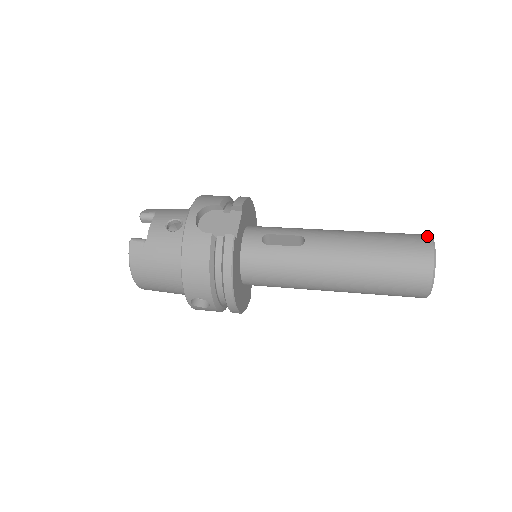
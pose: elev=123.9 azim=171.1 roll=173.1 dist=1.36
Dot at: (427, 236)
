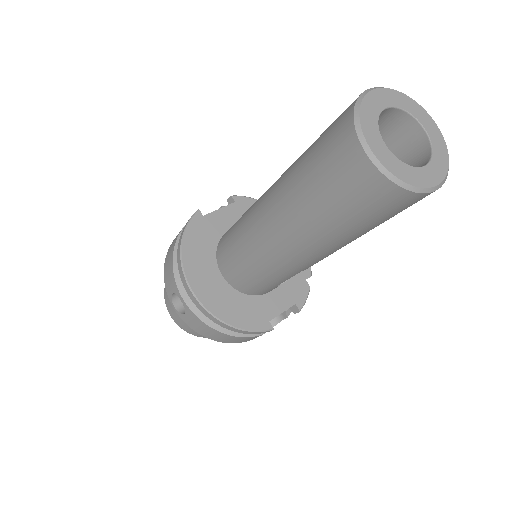
Dot at: occluded
